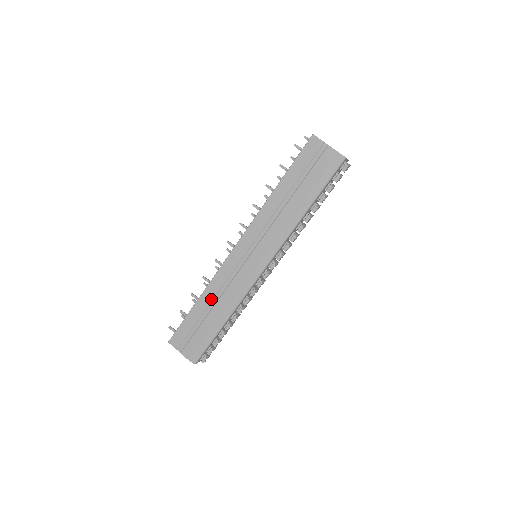
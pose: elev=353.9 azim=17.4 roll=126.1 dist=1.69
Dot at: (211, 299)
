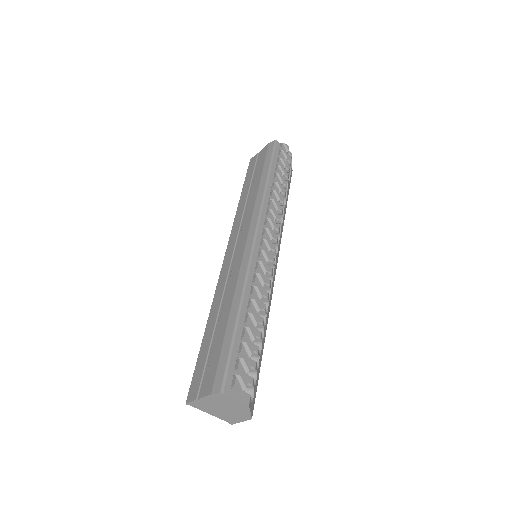
Dot at: (217, 310)
